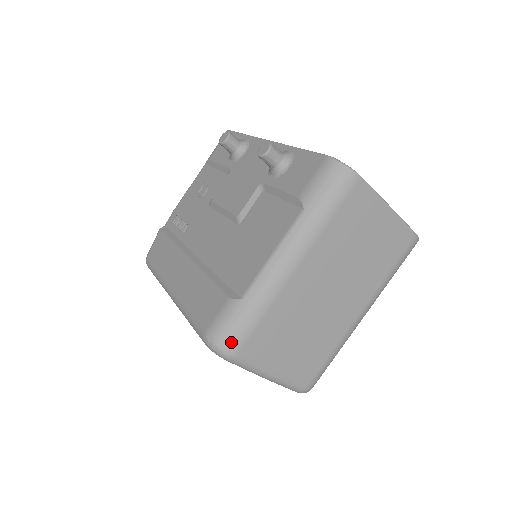
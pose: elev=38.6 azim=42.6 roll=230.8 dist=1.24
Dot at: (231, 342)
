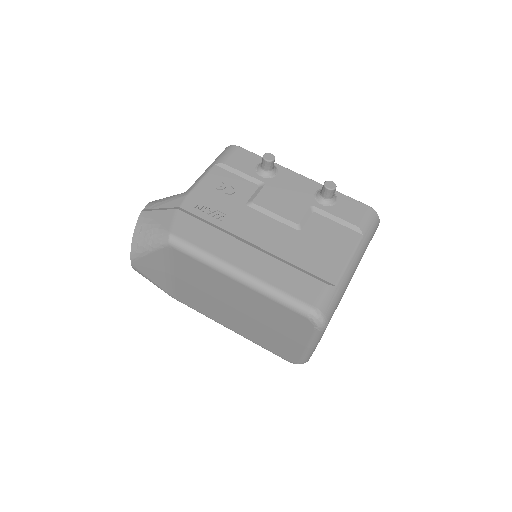
Dot at: (330, 316)
